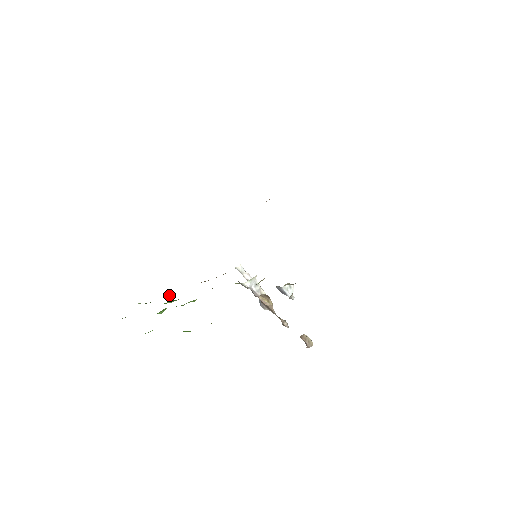
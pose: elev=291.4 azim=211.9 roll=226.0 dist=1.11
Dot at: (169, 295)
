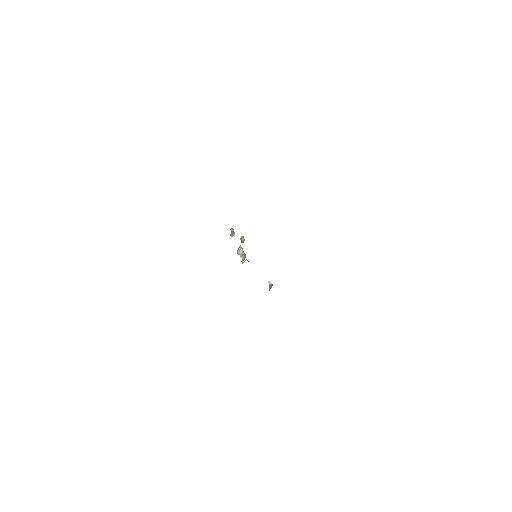
Dot at: occluded
